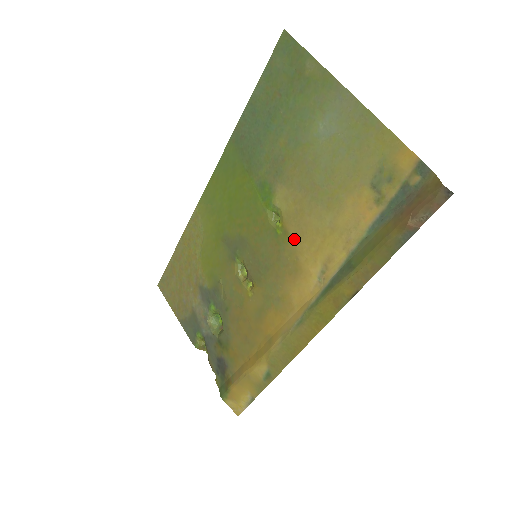
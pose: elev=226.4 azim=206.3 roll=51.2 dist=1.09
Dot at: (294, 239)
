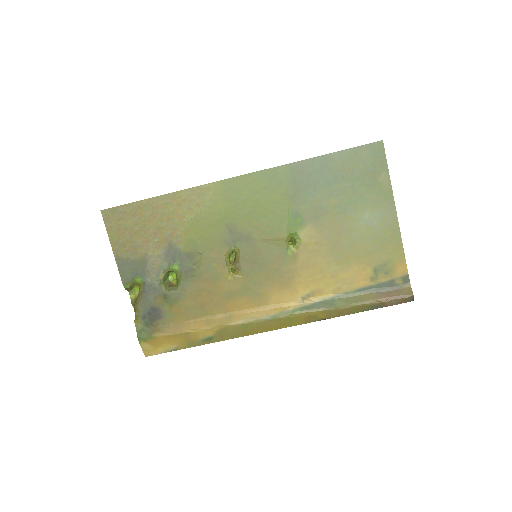
Dot at: (299, 265)
